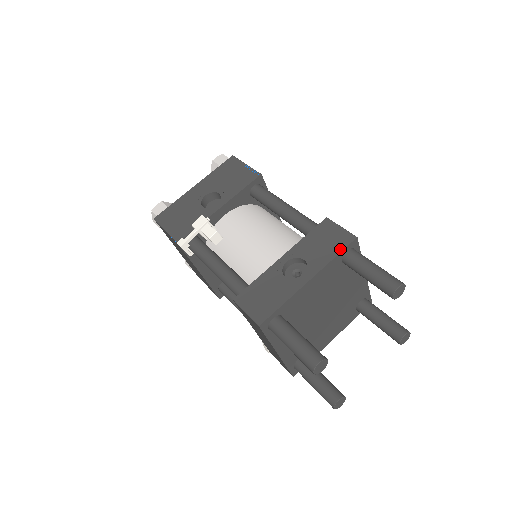
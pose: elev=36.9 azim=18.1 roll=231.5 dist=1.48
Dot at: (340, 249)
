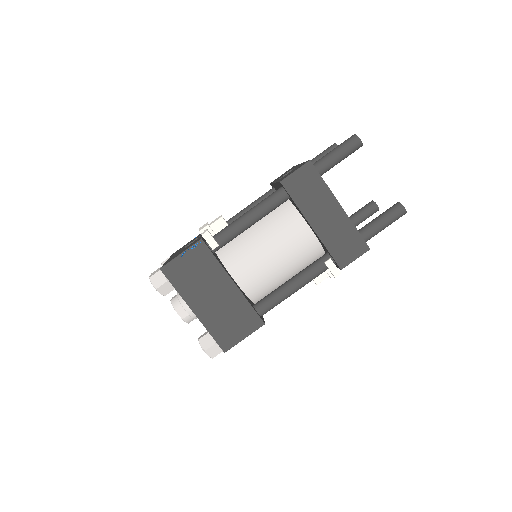
Dot at: (294, 166)
